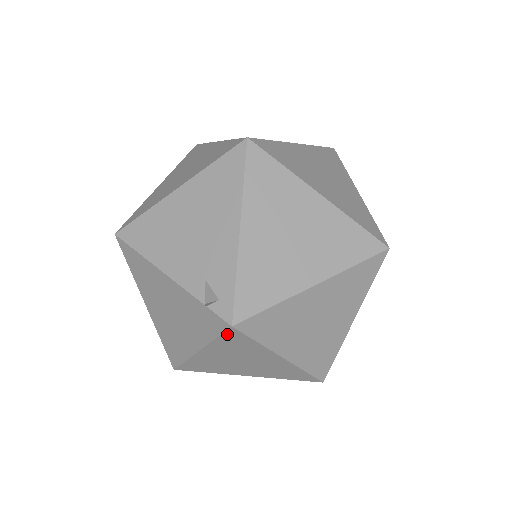
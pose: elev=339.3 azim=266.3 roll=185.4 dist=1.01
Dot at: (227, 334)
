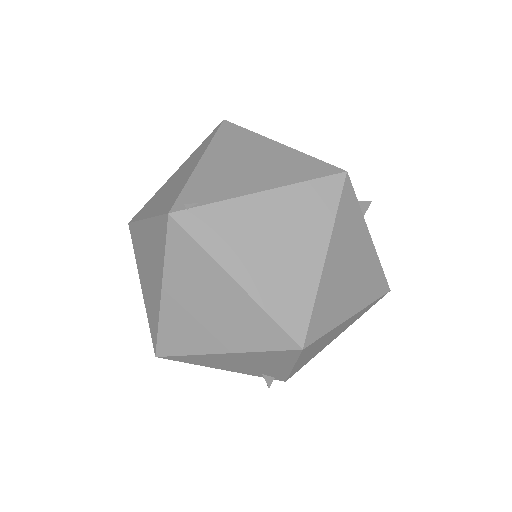
Dot at: occluded
